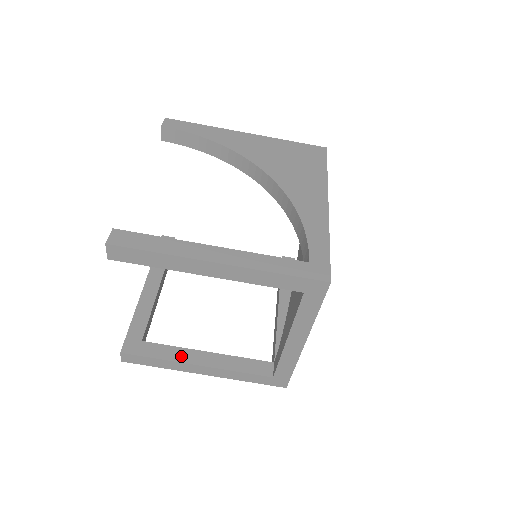
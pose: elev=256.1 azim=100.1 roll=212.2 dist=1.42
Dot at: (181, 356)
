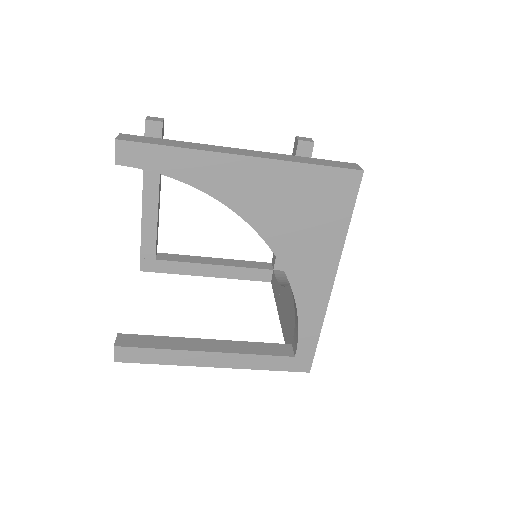
Dot at: (192, 270)
